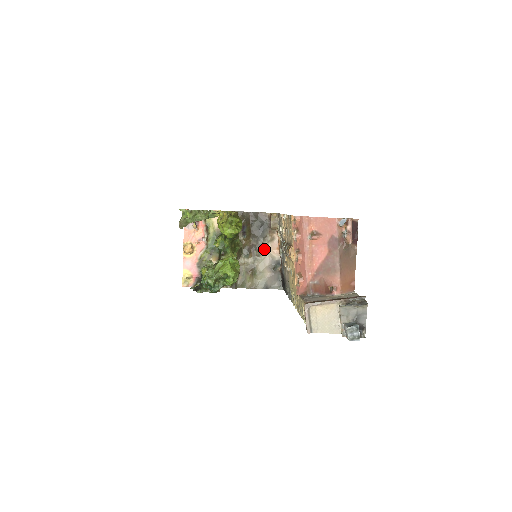
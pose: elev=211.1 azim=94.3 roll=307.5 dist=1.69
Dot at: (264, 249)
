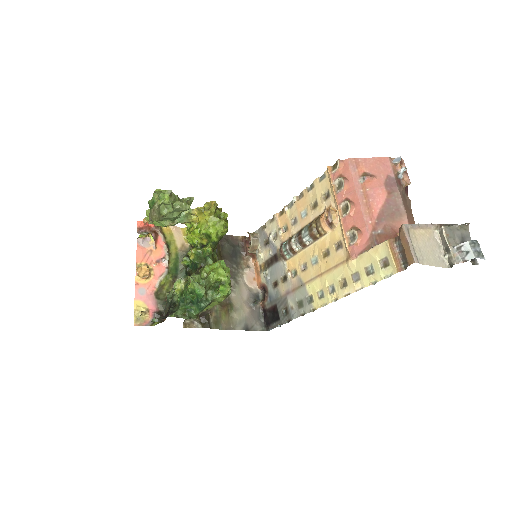
Dot at: (239, 278)
